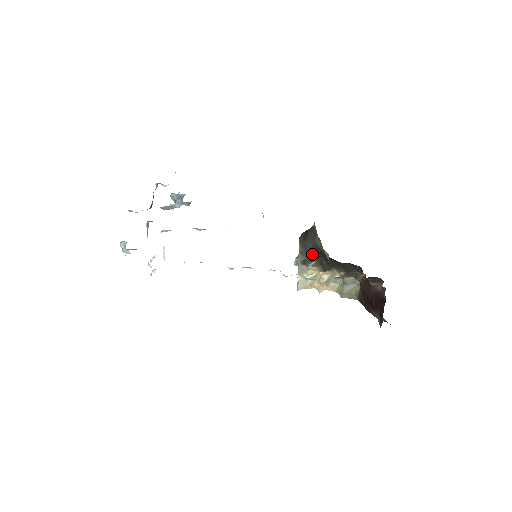
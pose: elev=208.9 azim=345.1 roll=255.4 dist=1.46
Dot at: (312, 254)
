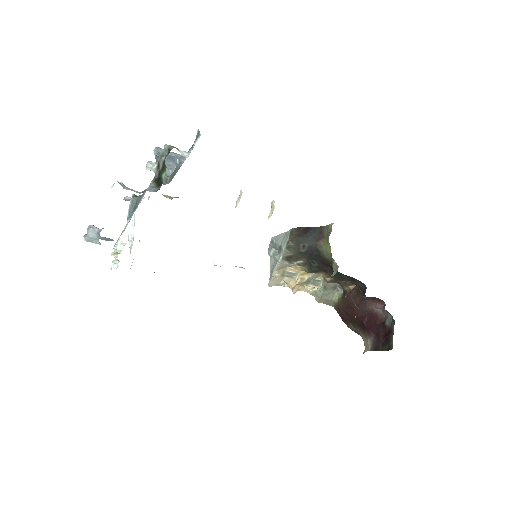
Dot at: (304, 253)
